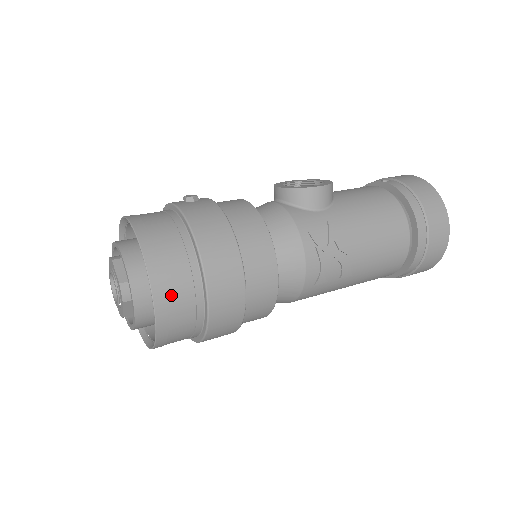
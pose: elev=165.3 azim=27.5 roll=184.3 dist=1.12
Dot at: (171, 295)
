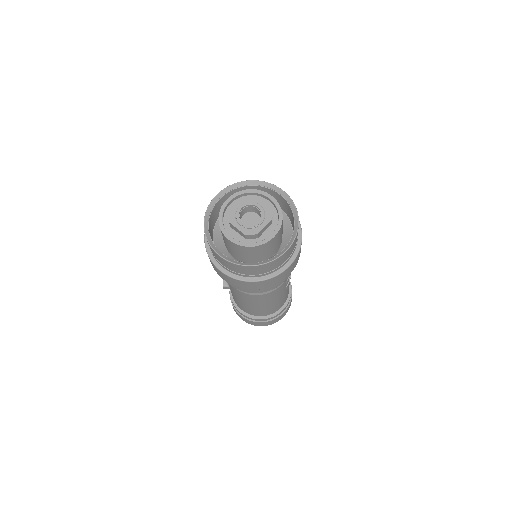
Dot at: occluded
